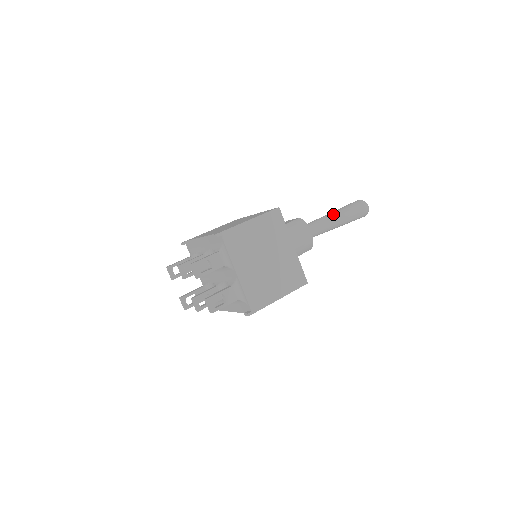
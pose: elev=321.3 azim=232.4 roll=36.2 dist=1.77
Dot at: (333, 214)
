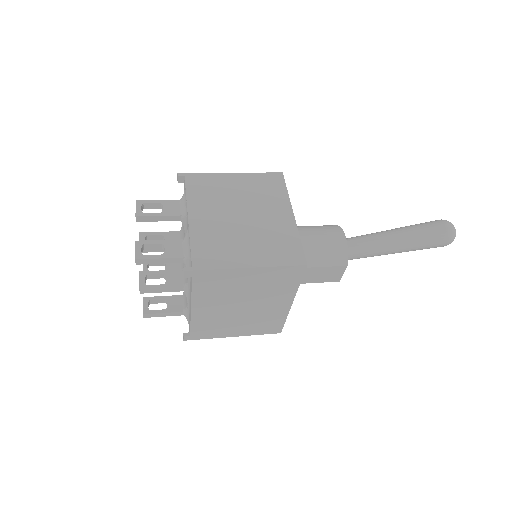
Dot at: occluded
